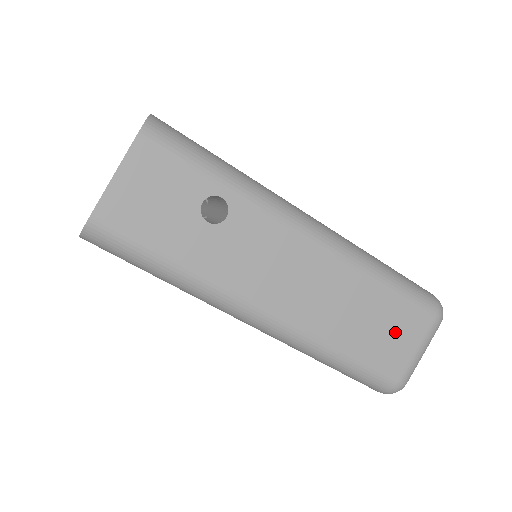
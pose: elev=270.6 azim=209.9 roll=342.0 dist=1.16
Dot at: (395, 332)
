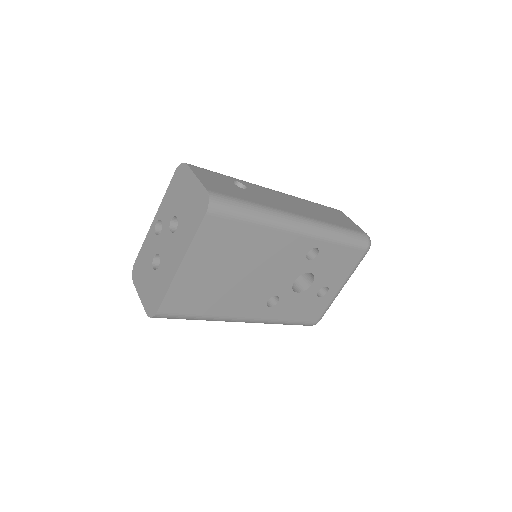
Dot at: (339, 217)
